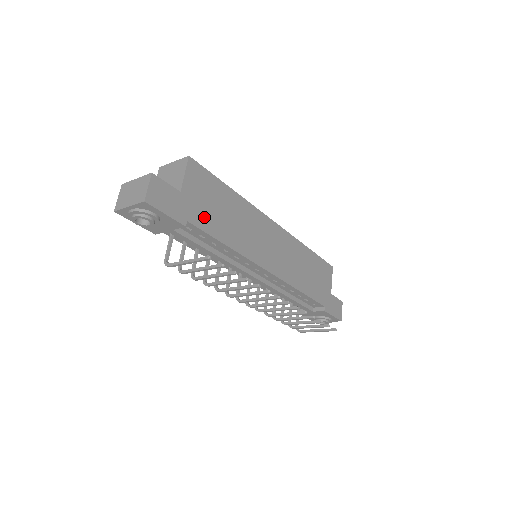
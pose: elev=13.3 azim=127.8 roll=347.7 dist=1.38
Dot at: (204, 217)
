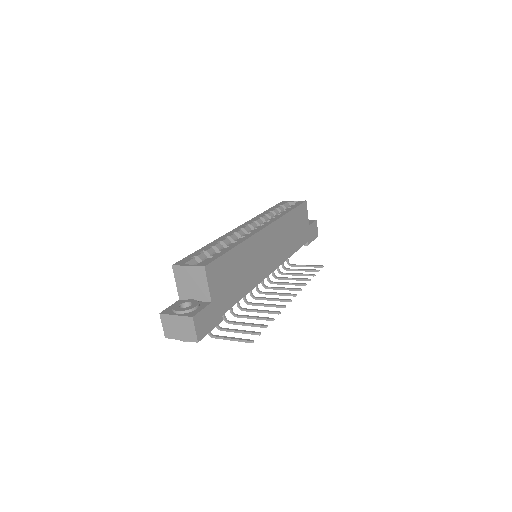
Dot at: (229, 296)
